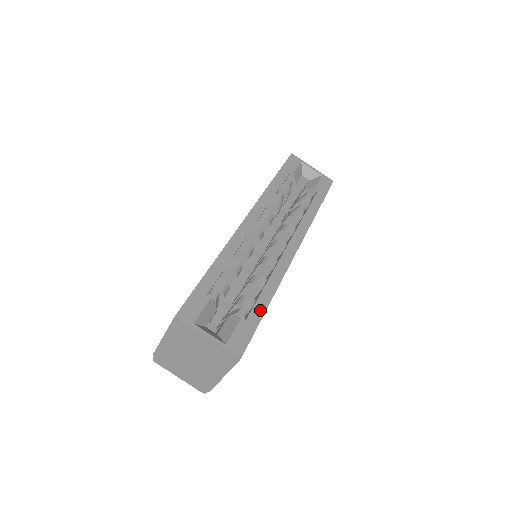
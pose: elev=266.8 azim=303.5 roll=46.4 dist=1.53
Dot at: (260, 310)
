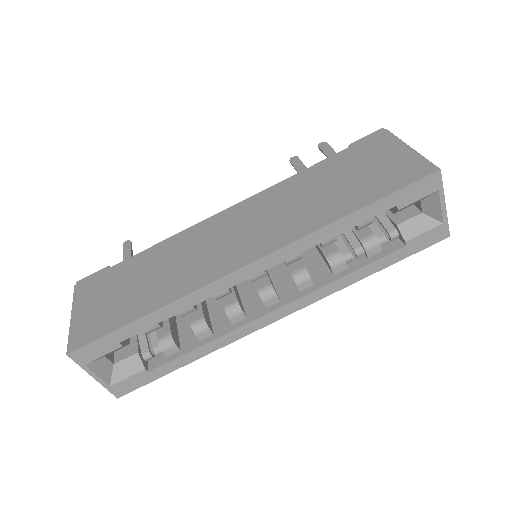
Dot at: (173, 367)
